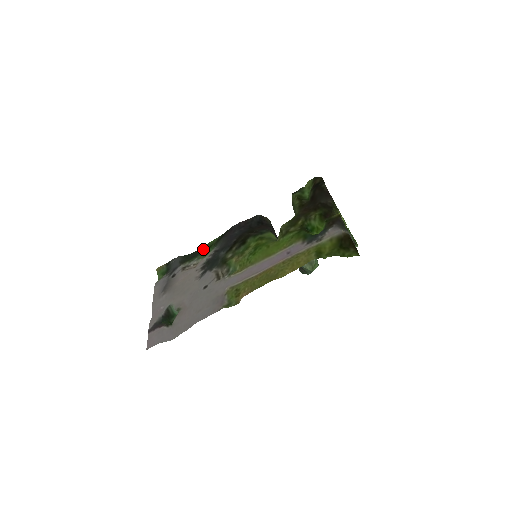
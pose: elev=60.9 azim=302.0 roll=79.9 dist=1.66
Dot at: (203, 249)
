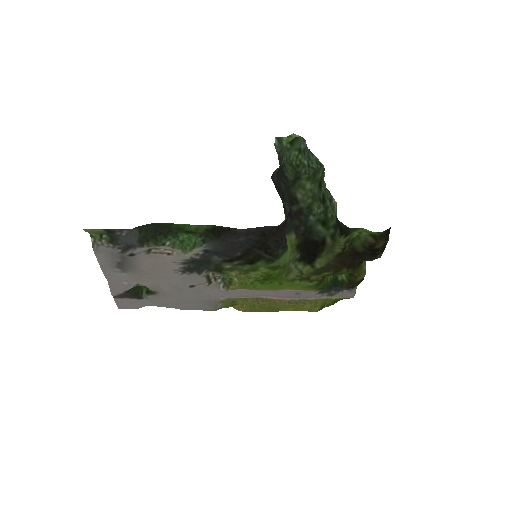
Dot at: (177, 229)
